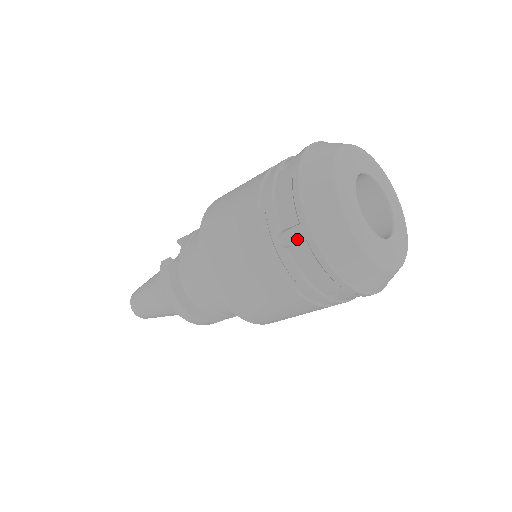
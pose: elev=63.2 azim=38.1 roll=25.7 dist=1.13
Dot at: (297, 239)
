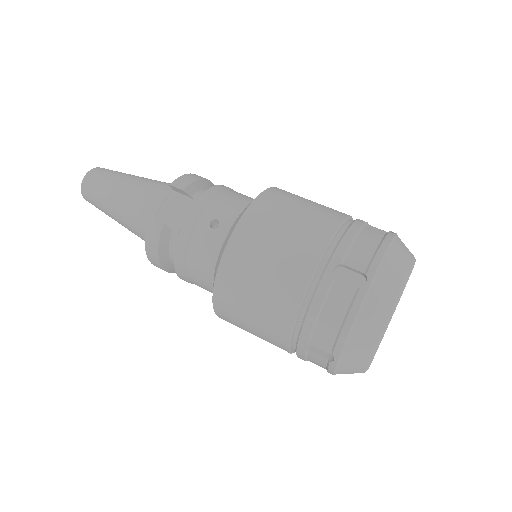
Dot at: (320, 346)
